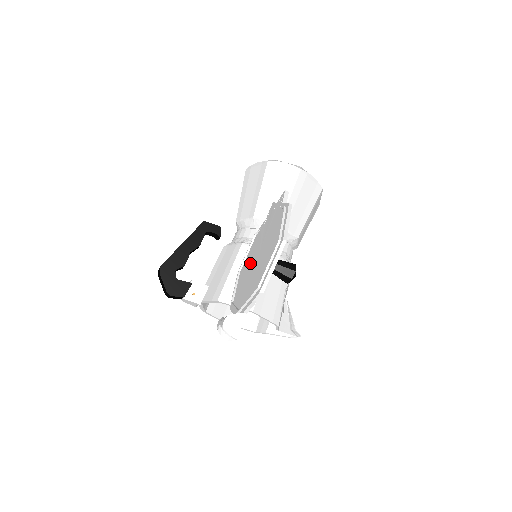
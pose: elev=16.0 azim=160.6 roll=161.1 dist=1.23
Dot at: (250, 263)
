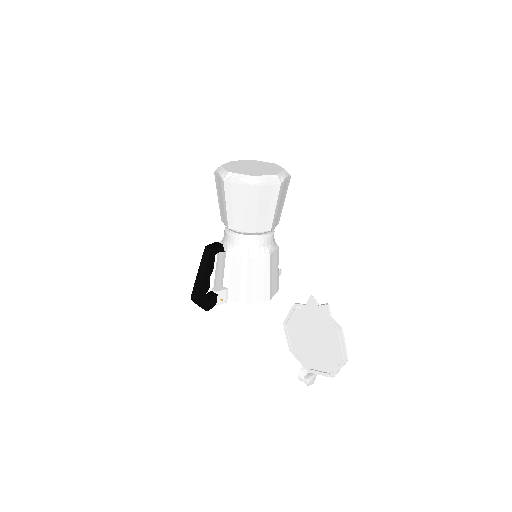
Dot at: (302, 333)
